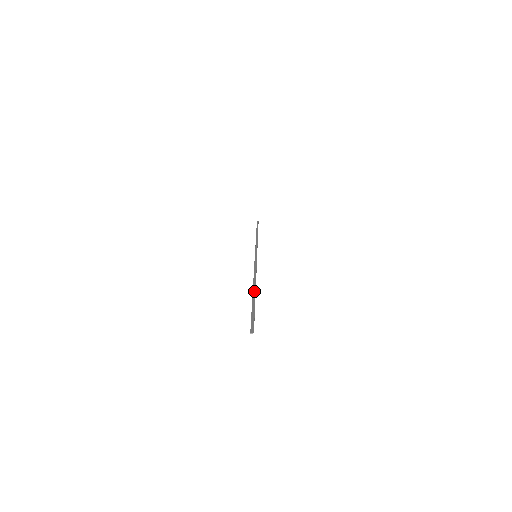
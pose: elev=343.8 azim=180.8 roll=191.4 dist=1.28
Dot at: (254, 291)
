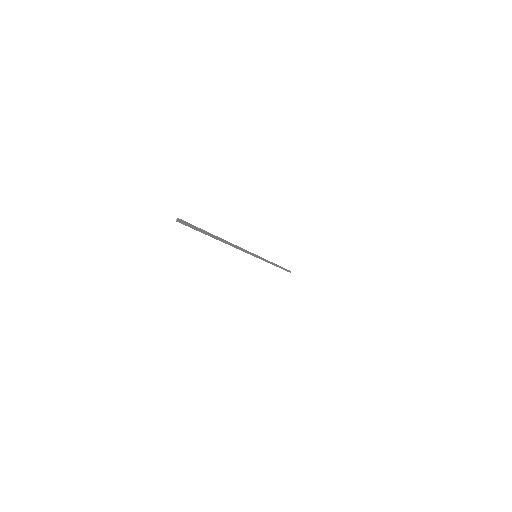
Dot at: (219, 239)
